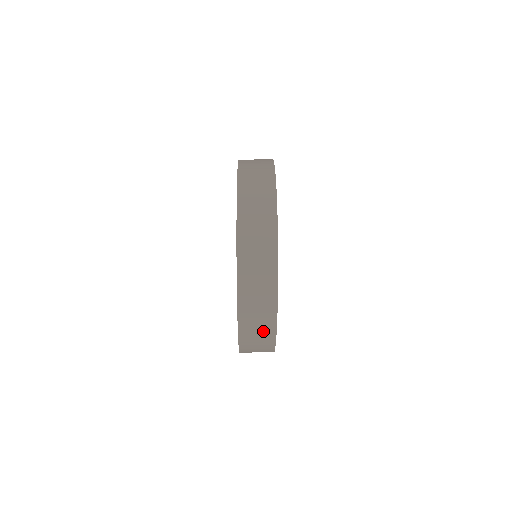
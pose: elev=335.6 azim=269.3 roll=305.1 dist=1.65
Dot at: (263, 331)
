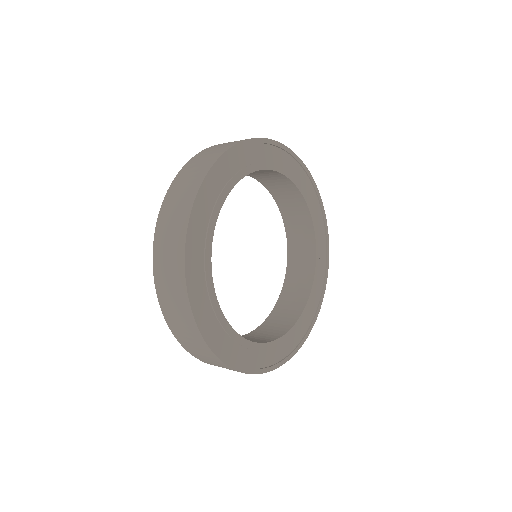
Dot at: (198, 171)
